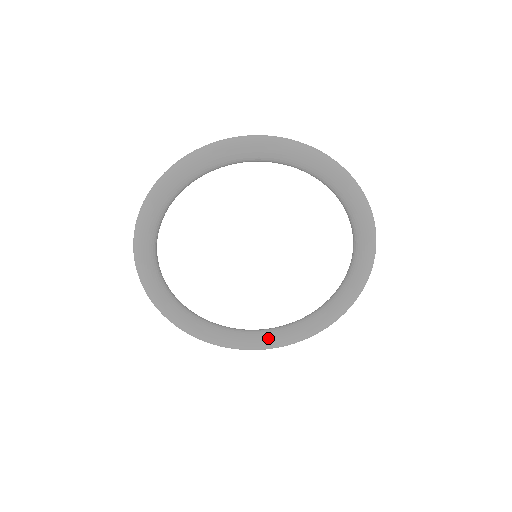
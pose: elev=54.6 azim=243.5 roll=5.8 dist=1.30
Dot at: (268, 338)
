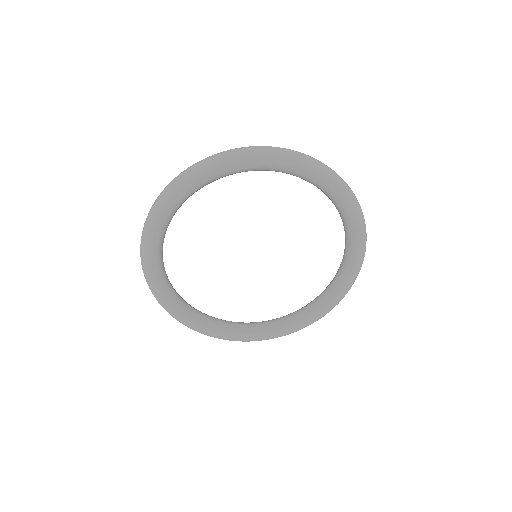
Dot at: (312, 311)
